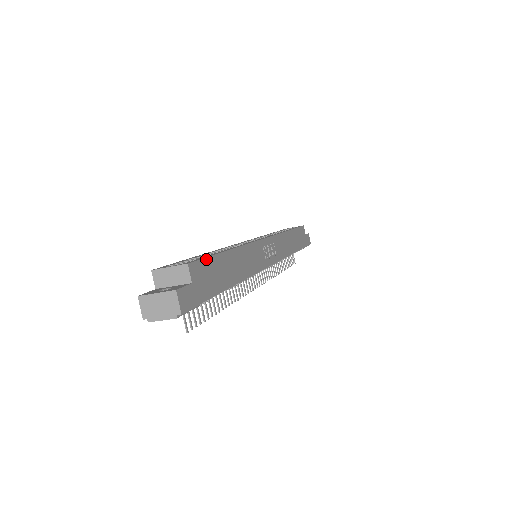
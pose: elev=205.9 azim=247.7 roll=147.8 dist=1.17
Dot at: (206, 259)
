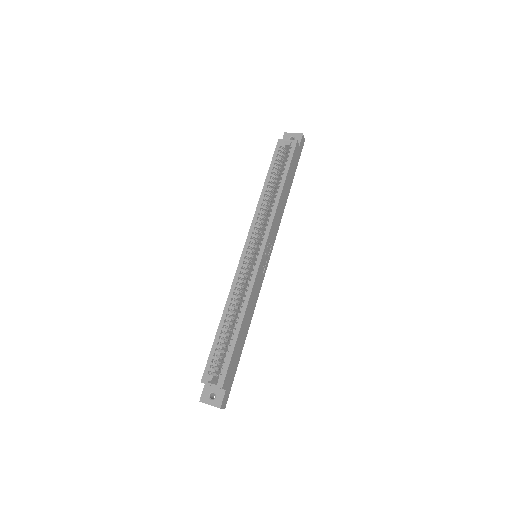
Dot at: (229, 365)
